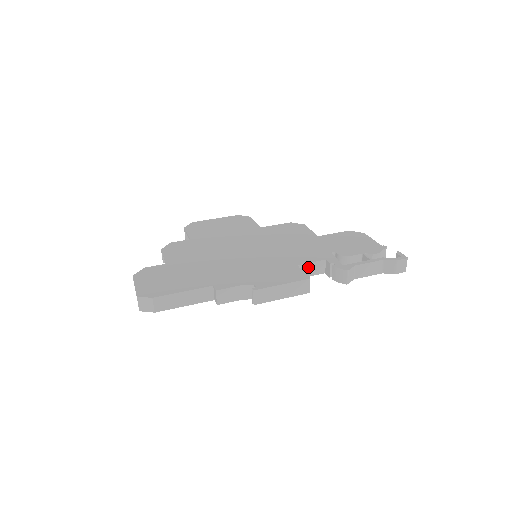
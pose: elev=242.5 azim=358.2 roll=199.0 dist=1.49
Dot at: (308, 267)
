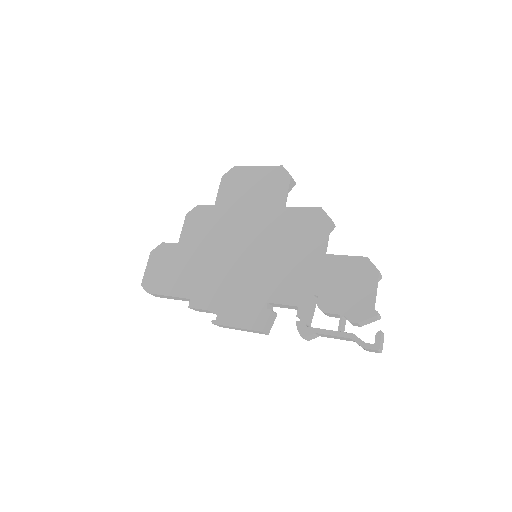
Dot at: (281, 305)
